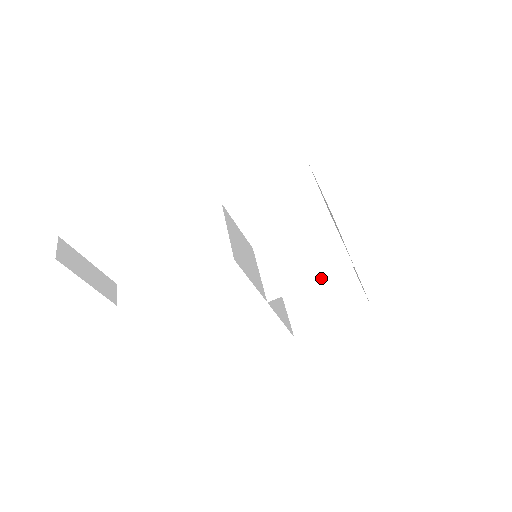
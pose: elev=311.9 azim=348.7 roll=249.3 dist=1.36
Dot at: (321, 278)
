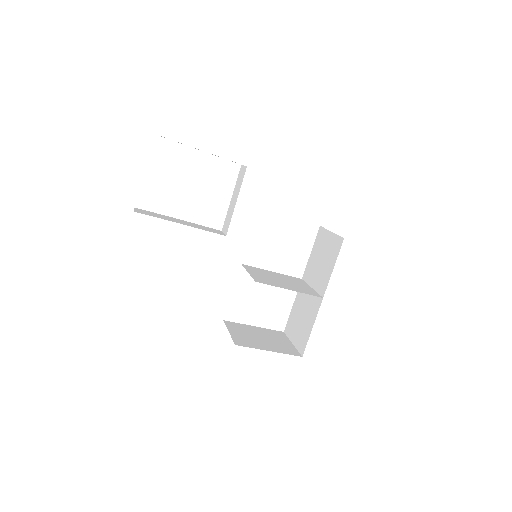
Dot at: (299, 291)
